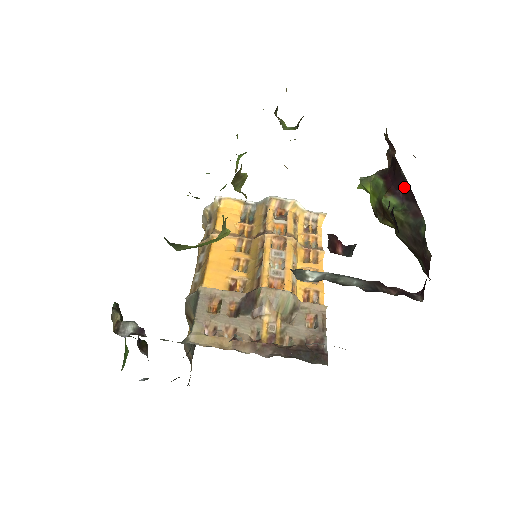
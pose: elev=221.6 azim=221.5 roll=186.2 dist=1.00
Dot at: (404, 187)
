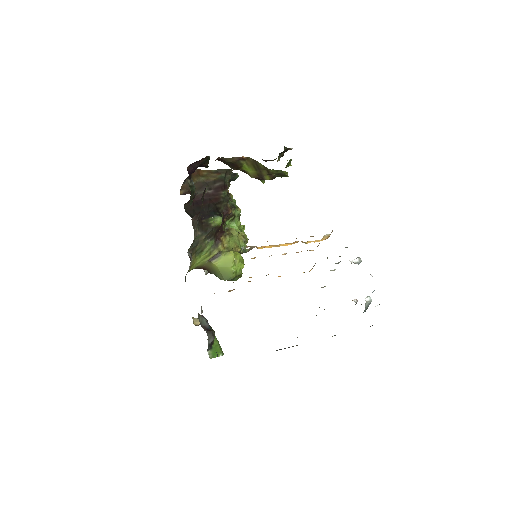
Dot at: occluded
